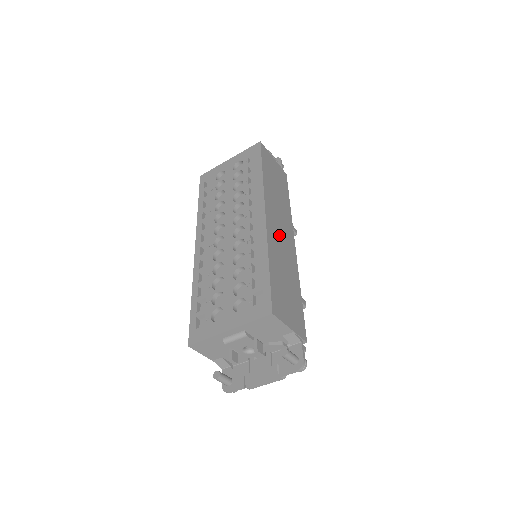
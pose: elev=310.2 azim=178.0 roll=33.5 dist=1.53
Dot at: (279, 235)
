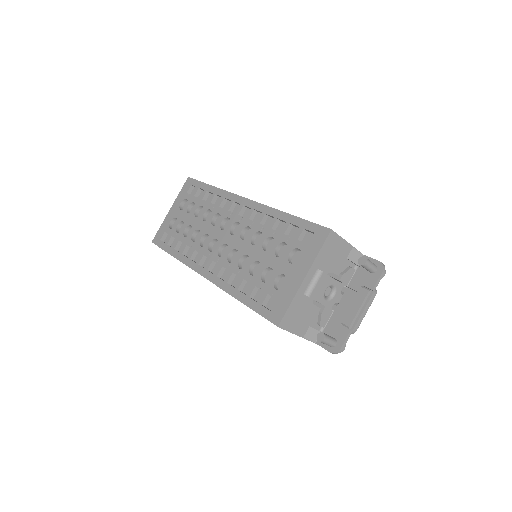
Dot at: occluded
